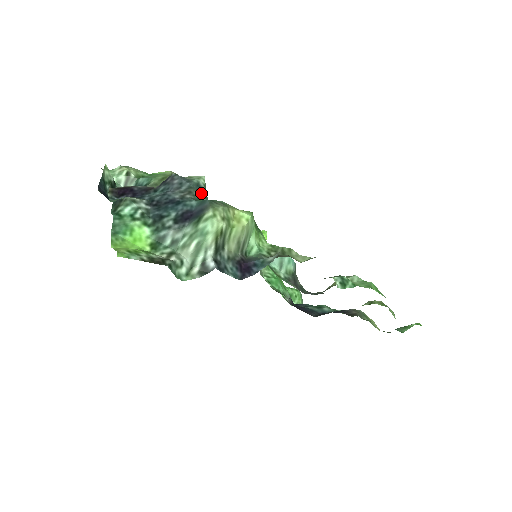
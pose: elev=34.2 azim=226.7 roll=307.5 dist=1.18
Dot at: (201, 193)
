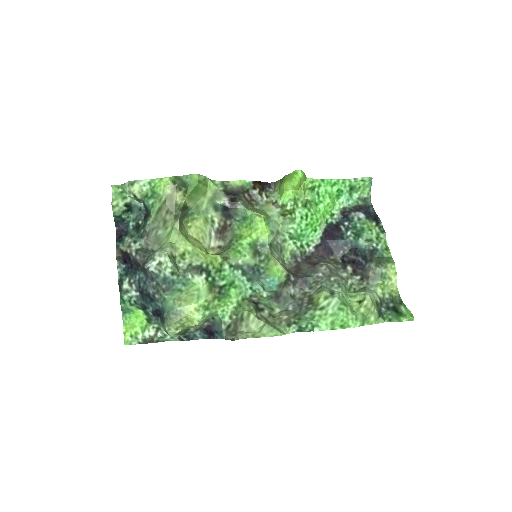
Dot at: (168, 285)
